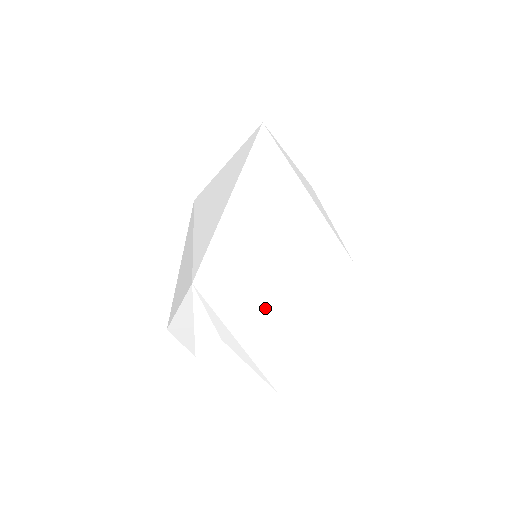
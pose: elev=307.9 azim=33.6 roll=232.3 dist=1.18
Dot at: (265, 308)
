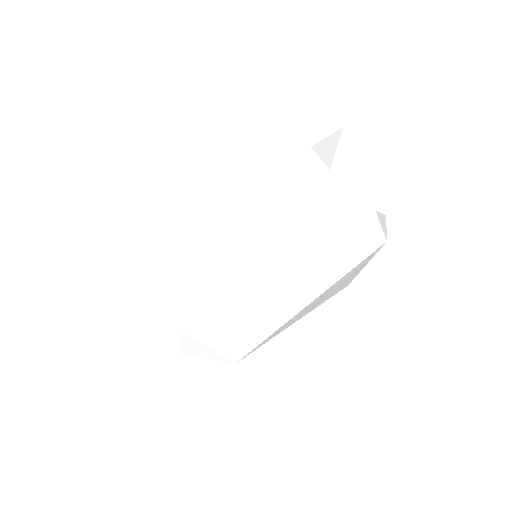
Dot at: occluded
